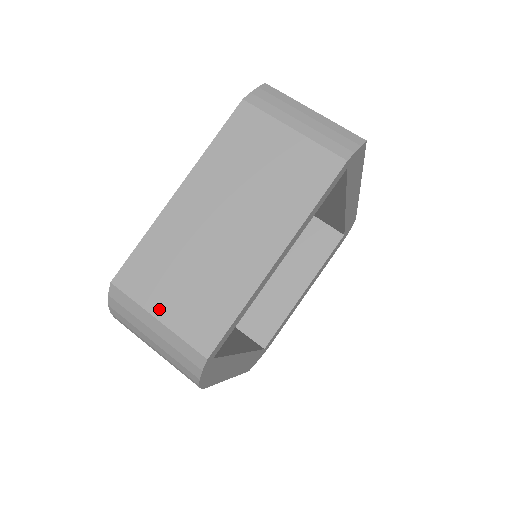
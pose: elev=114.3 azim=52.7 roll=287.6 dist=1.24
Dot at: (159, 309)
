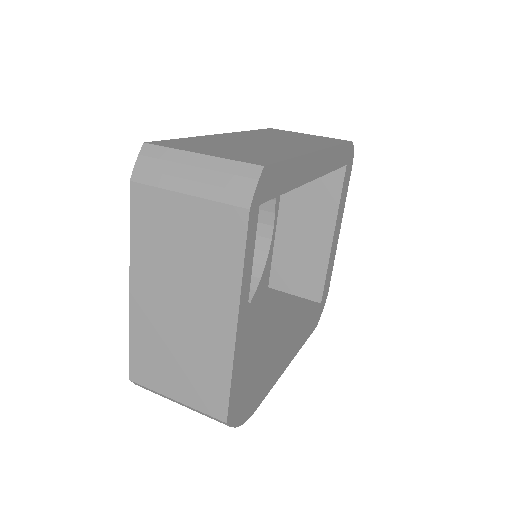
Dot at: (172, 392)
